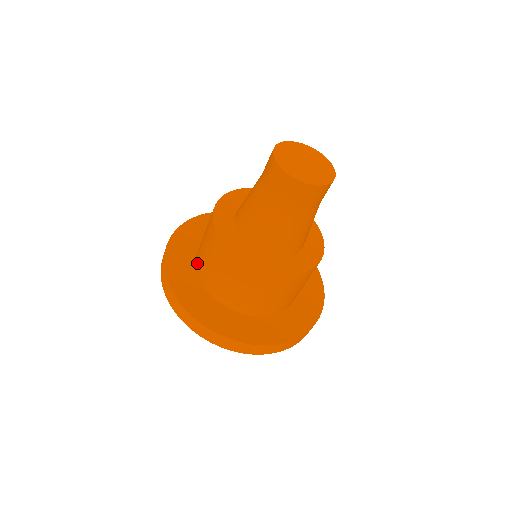
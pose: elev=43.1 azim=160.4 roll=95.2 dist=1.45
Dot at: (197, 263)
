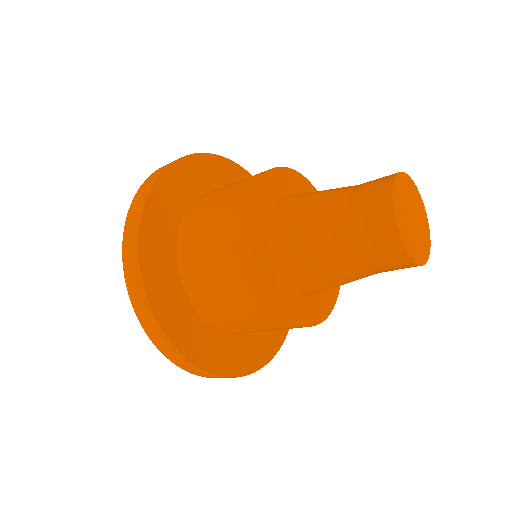
Dot at: (185, 228)
